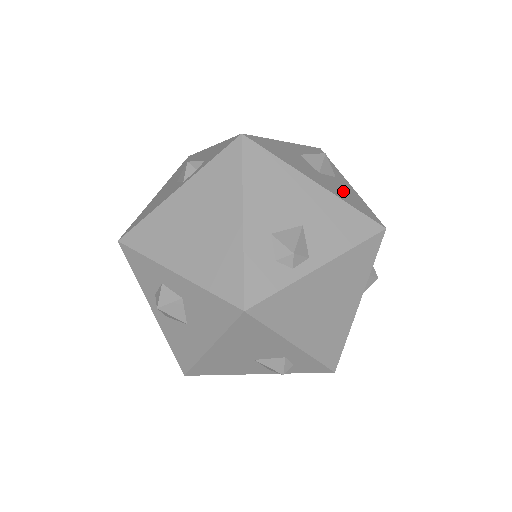
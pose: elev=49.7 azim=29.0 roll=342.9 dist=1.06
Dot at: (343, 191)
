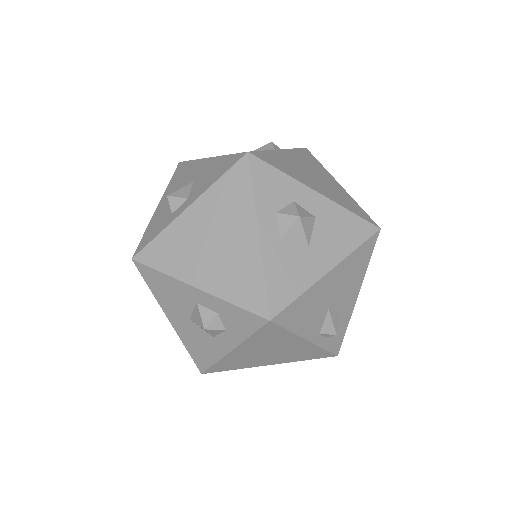
Dot at: occluded
